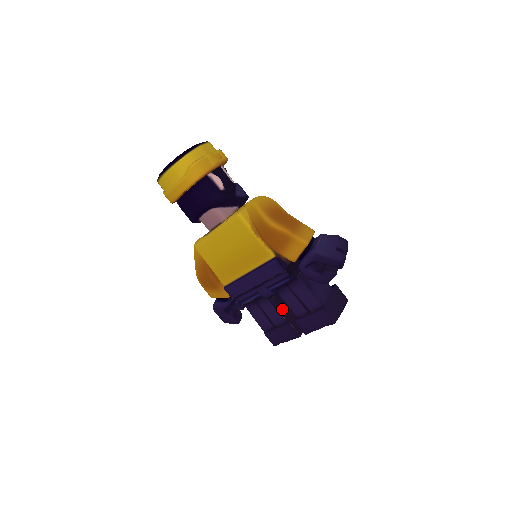
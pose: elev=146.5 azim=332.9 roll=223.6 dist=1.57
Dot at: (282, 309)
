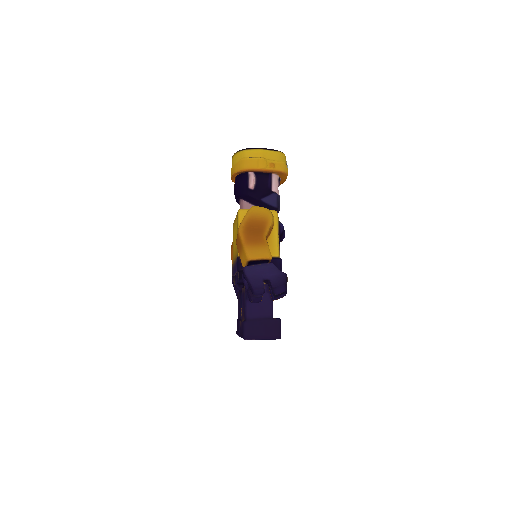
Dot at: occluded
